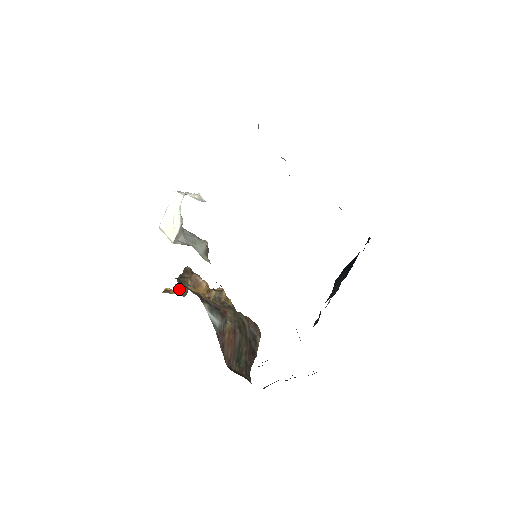
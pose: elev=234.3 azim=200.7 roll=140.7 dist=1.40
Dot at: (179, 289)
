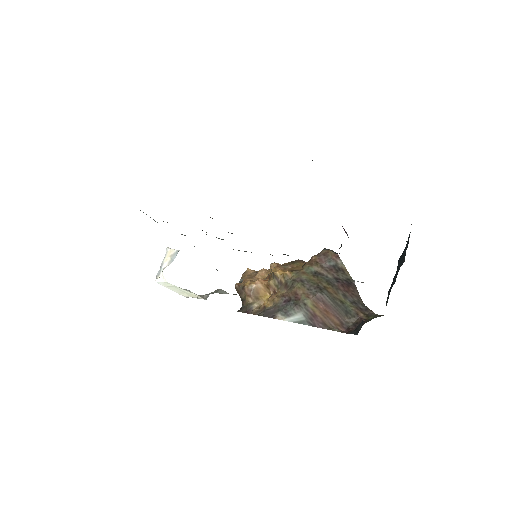
Dot at: occluded
